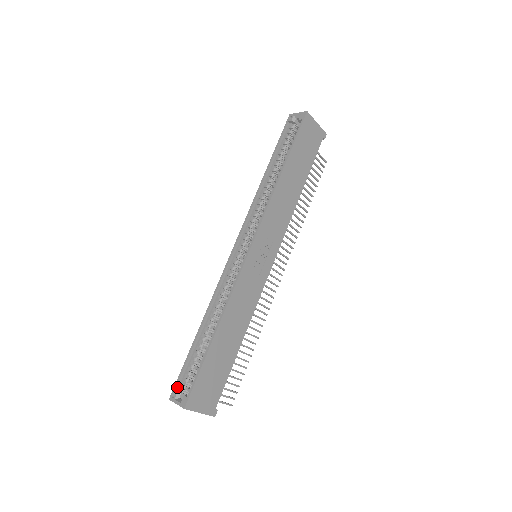
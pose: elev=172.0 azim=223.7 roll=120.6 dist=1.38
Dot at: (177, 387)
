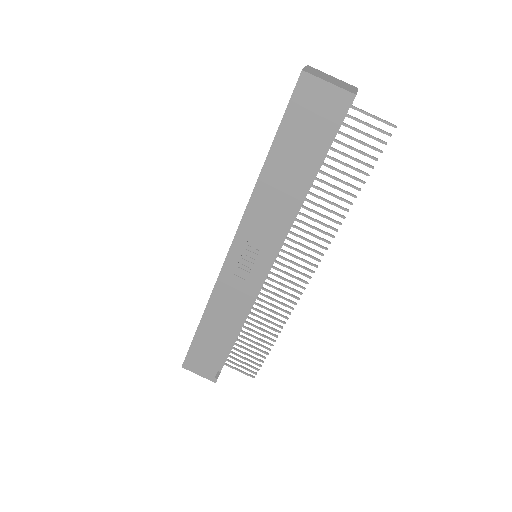
Dot at: occluded
